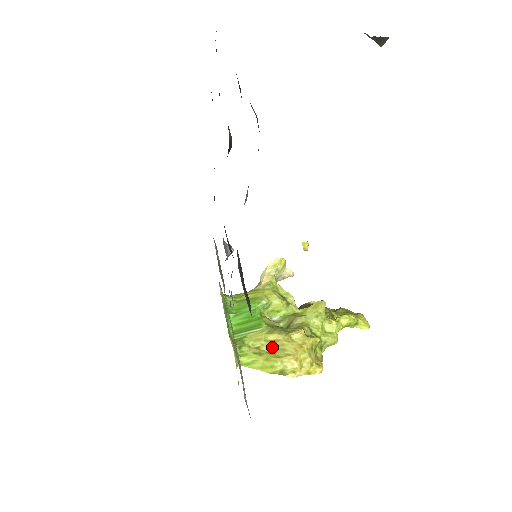
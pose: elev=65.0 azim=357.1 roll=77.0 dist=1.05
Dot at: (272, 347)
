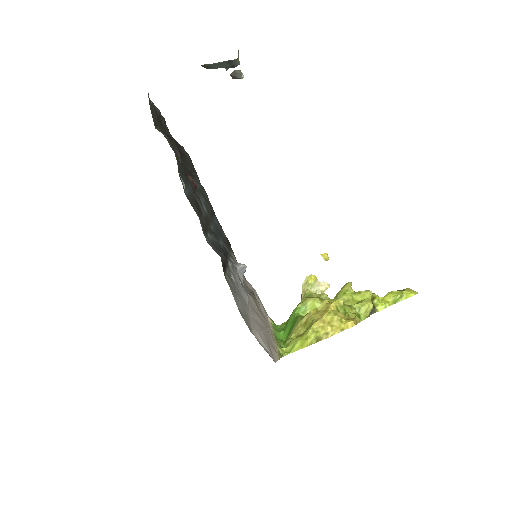
Dot at: (306, 326)
